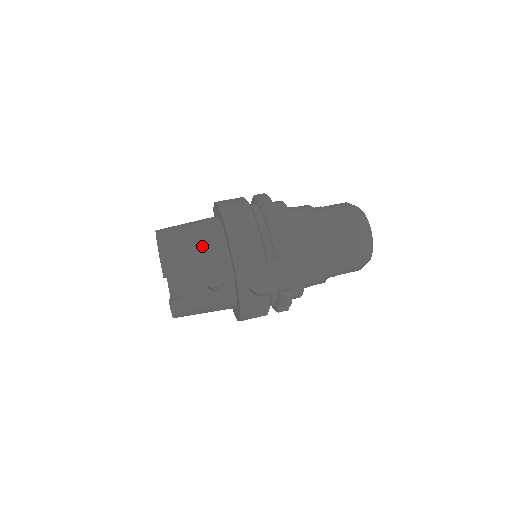
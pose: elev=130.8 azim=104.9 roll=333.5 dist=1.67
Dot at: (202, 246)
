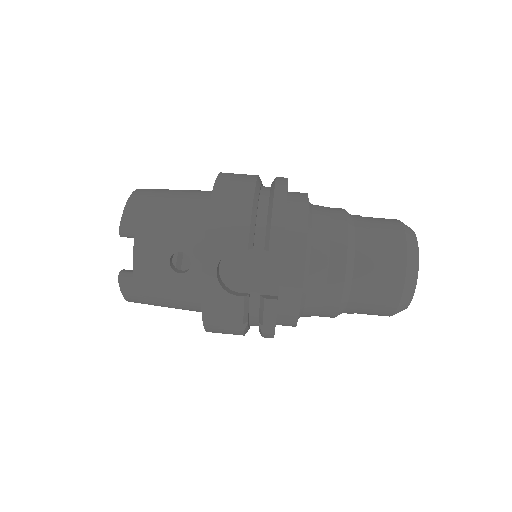
Dot at: (179, 210)
